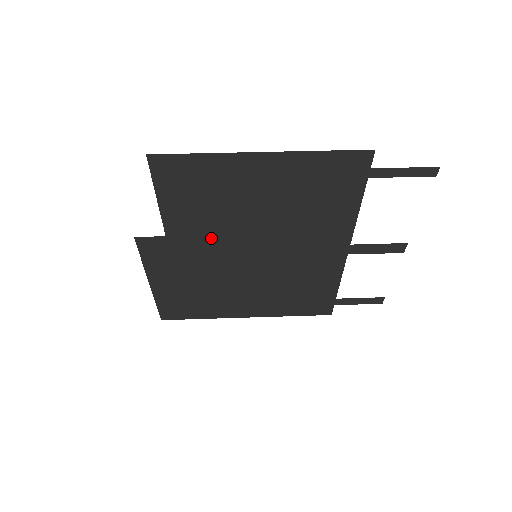
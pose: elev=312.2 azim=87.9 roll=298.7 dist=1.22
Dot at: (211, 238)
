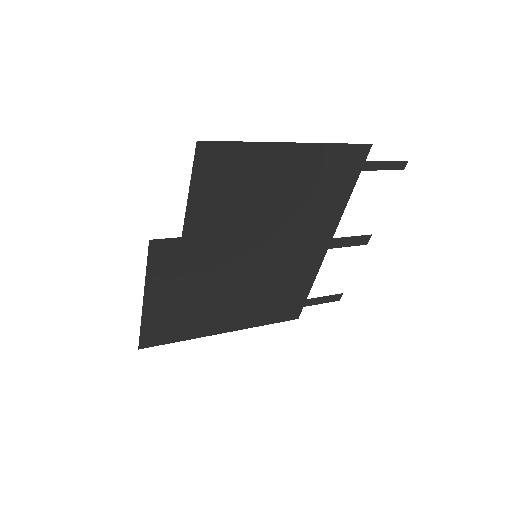
Dot at: (223, 237)
